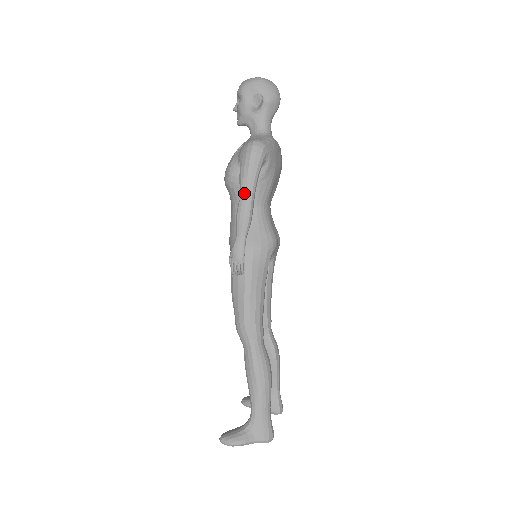
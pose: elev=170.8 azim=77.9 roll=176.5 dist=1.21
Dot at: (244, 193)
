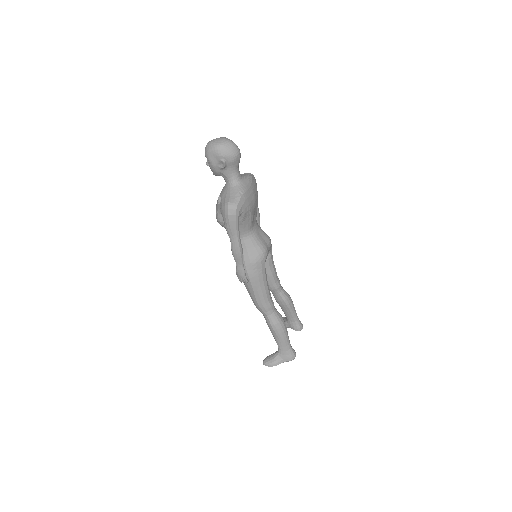
Dot at: (232, 240)
